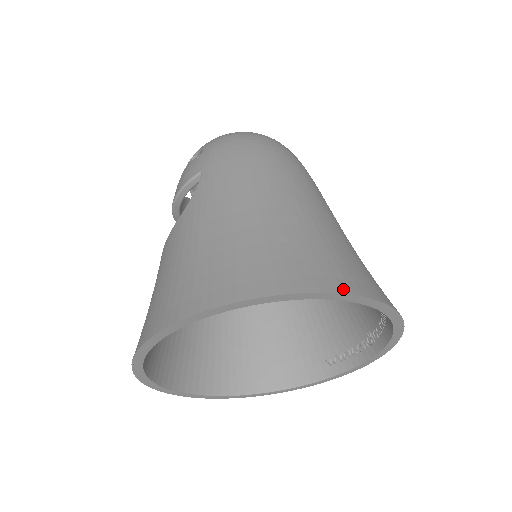
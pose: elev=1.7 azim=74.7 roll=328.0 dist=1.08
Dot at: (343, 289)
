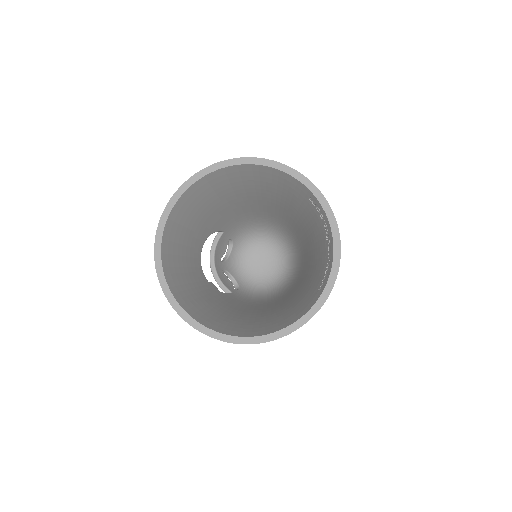
Dot at: (252, 159)
